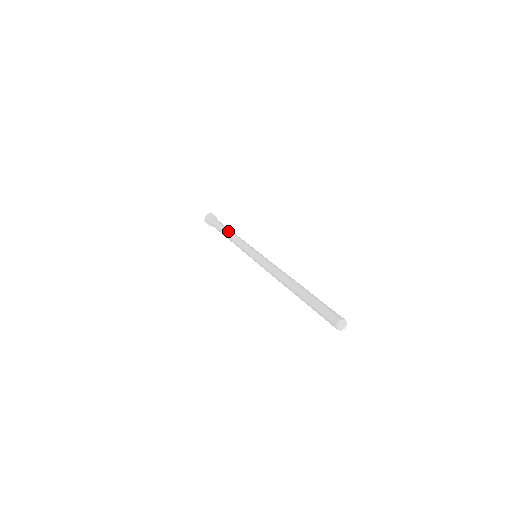
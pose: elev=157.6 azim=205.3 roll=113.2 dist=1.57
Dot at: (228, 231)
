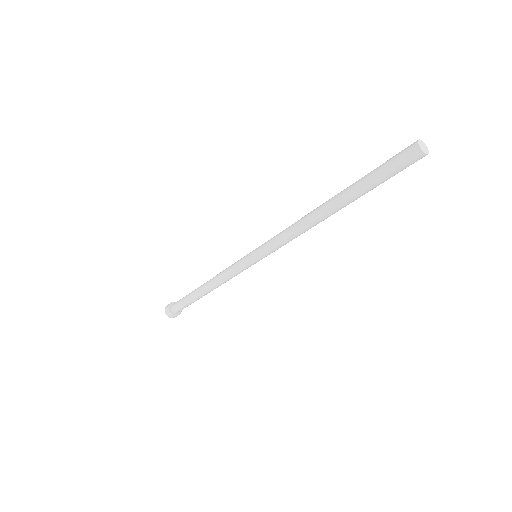
Dot at: occluded
